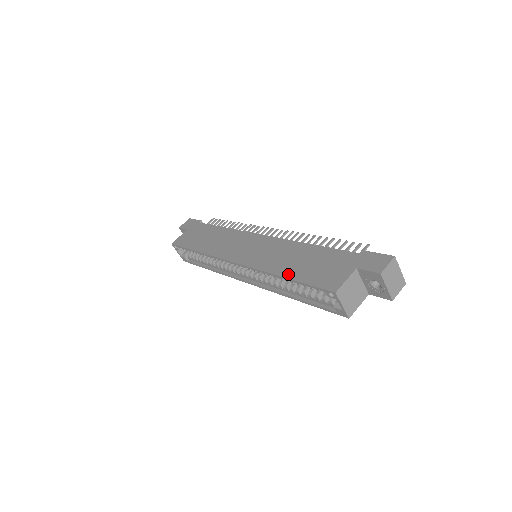
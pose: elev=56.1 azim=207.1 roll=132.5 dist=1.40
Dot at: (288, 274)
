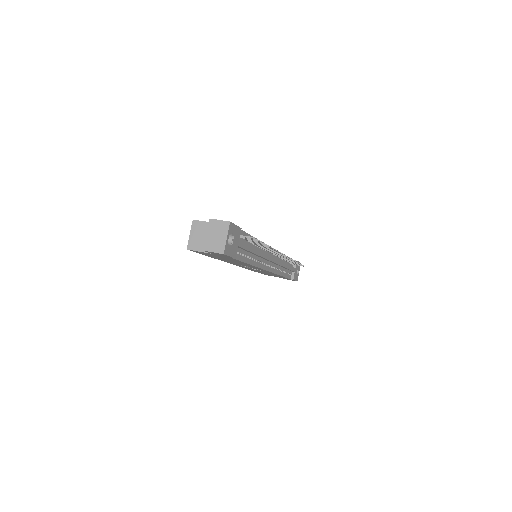
Dot at: occluded
